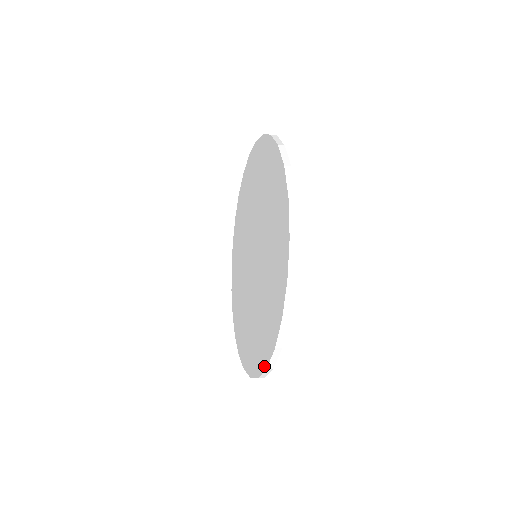
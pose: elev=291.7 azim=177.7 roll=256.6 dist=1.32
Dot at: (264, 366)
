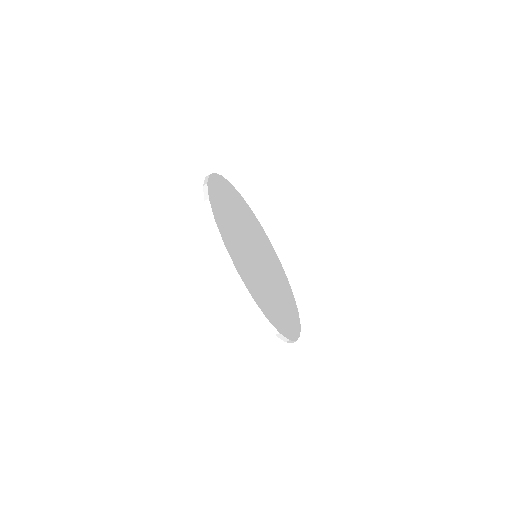
Dot at: (223, 253)
